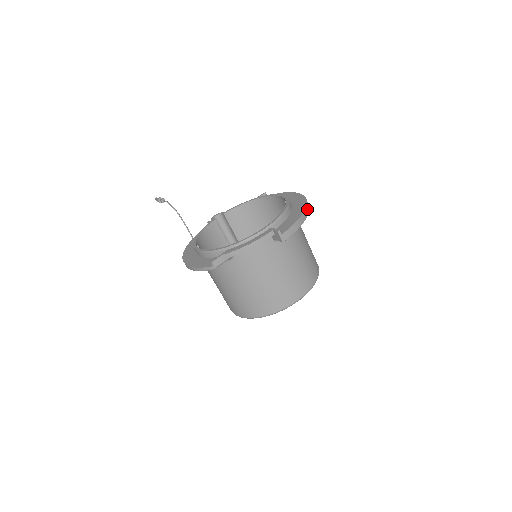
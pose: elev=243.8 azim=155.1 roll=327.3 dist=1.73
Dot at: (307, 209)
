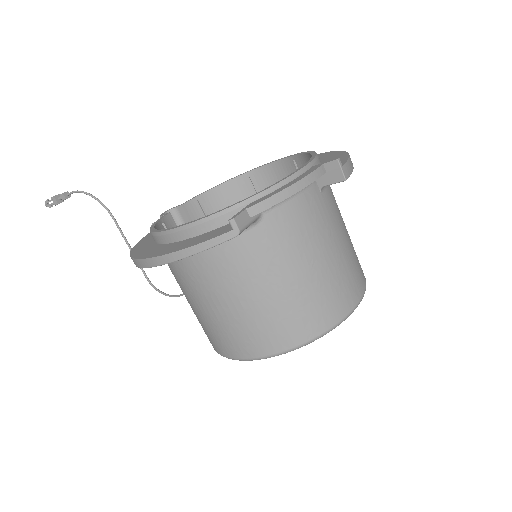
Dot at: occluded
